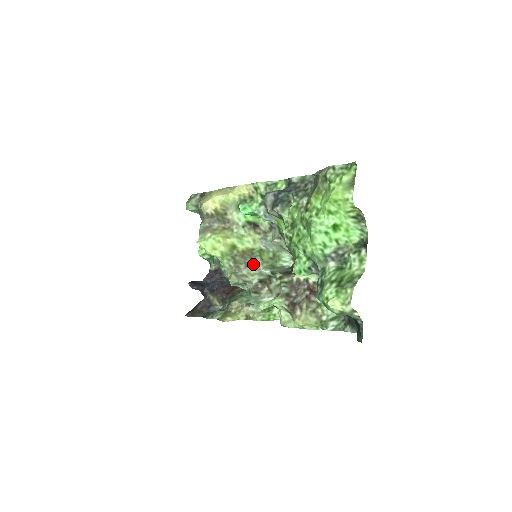
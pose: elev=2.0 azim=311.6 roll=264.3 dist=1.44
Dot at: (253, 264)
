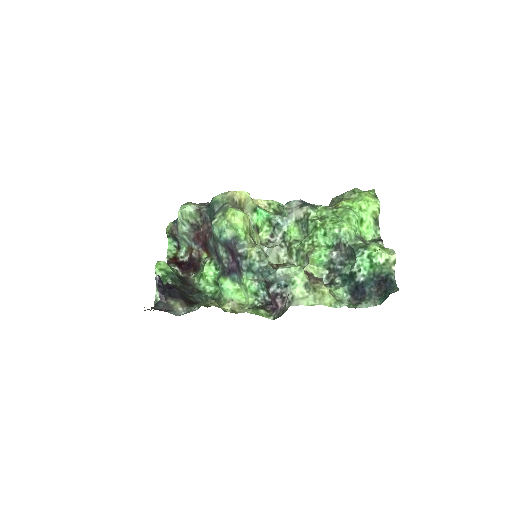
Dot at: occluded
